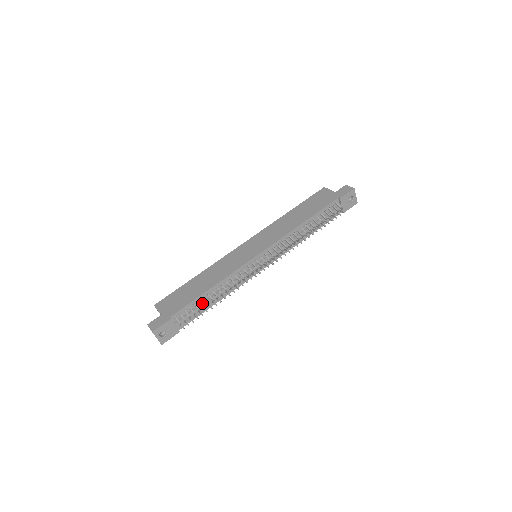
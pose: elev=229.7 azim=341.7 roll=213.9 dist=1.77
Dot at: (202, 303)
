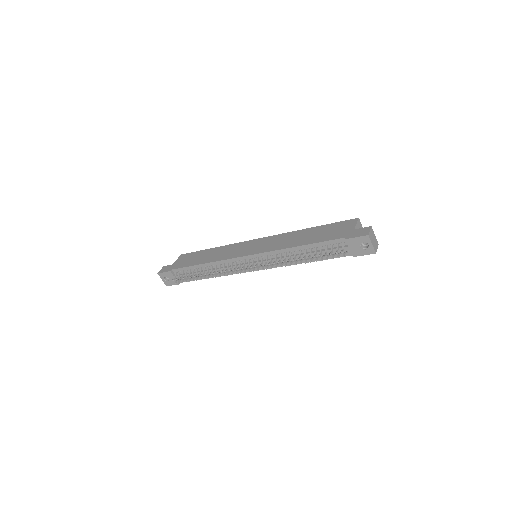
Dot at: (195, 272)
